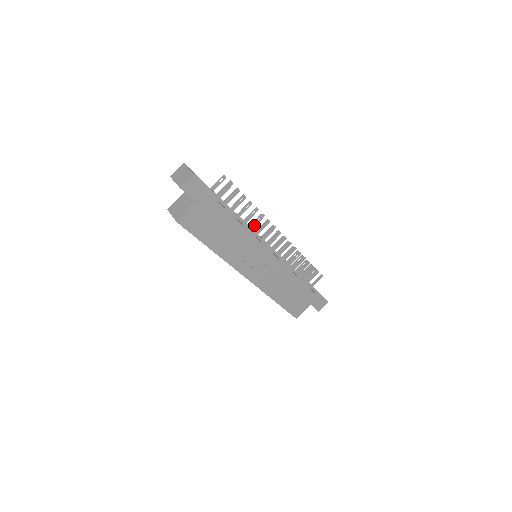
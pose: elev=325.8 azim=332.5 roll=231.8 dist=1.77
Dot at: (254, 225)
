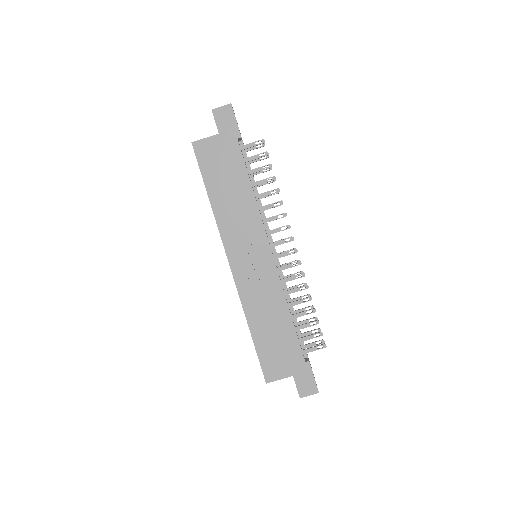
Dot at: (267, 207)
